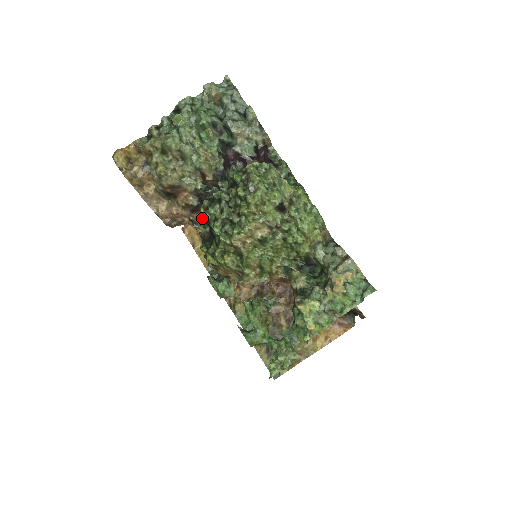
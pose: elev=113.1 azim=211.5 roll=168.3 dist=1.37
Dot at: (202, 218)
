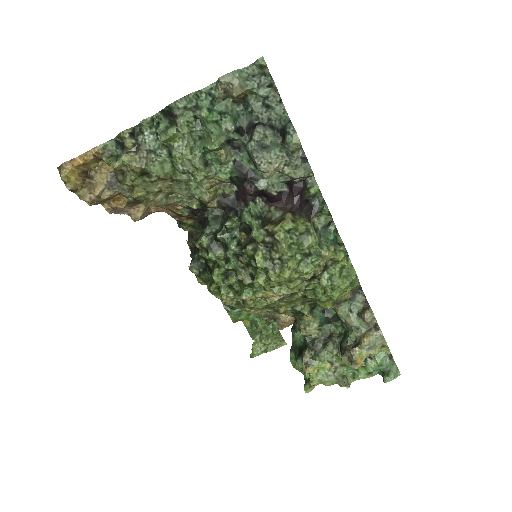
Dot at: (192, 220)
